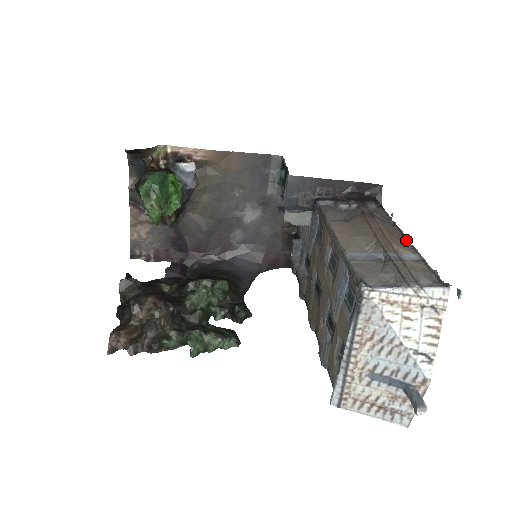
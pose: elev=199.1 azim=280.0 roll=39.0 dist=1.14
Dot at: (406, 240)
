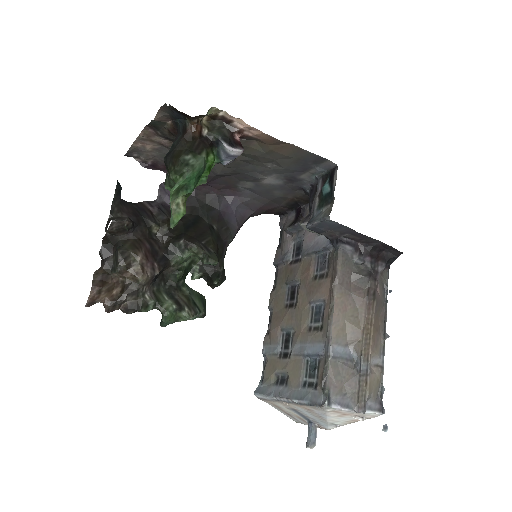
Dot at: (384, 331)
